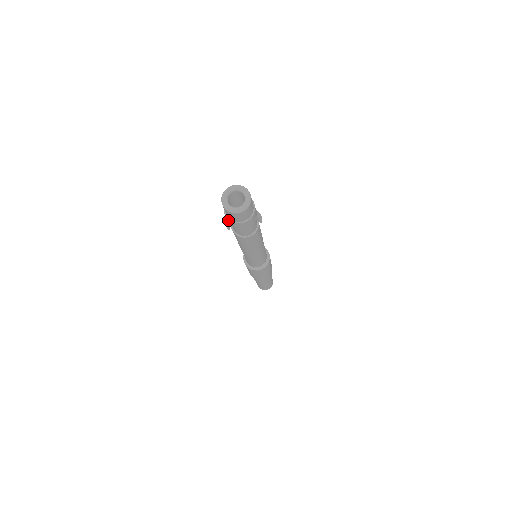
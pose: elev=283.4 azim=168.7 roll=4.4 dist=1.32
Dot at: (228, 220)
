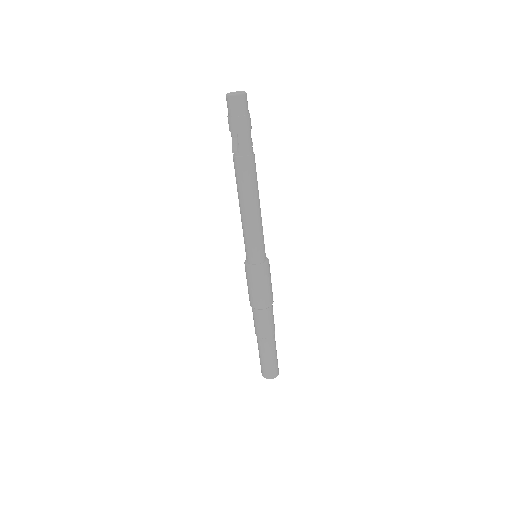
Dot at: (238, 121)
